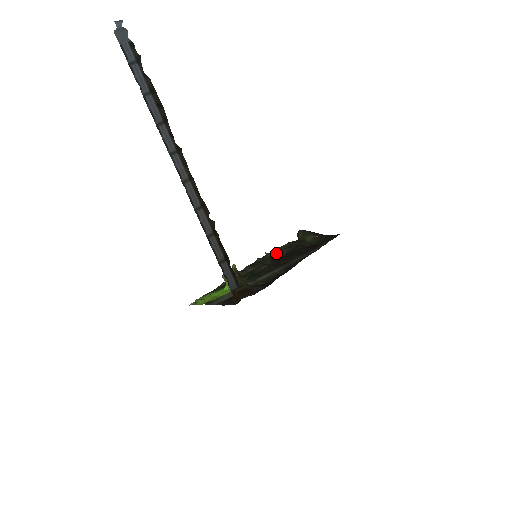
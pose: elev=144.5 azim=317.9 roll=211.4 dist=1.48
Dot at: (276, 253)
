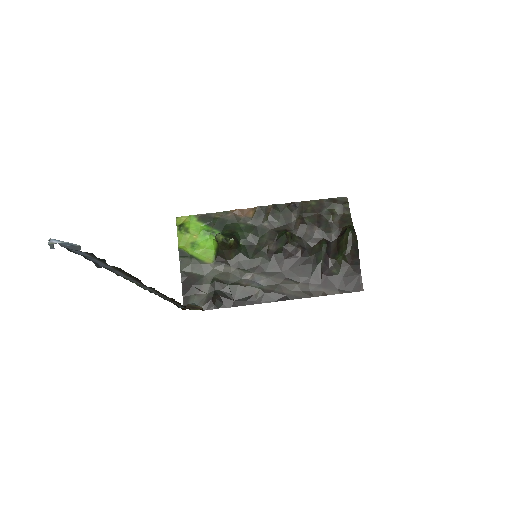
Dot at: (307, 225)
